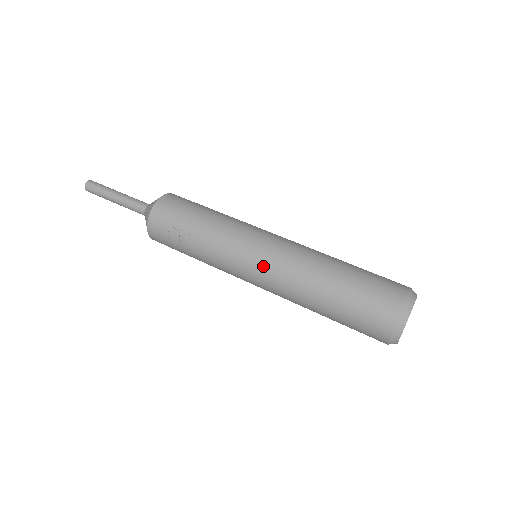
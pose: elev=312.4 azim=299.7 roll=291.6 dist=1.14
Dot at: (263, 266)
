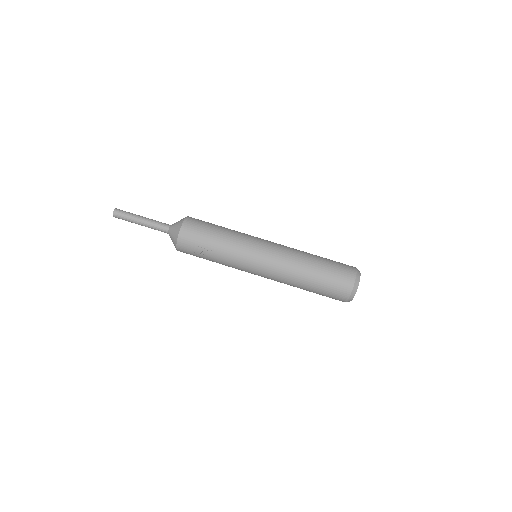
Dot at: (266, 267)
